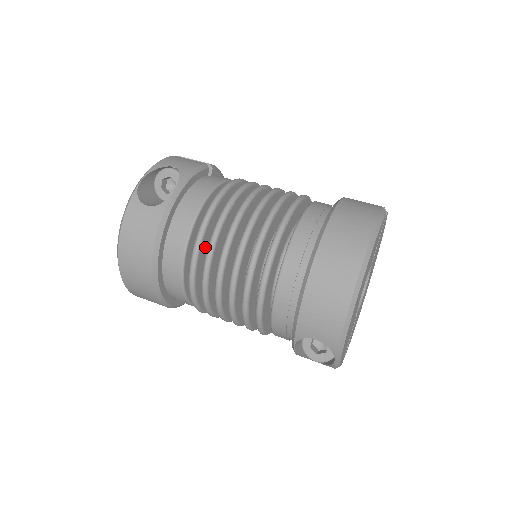
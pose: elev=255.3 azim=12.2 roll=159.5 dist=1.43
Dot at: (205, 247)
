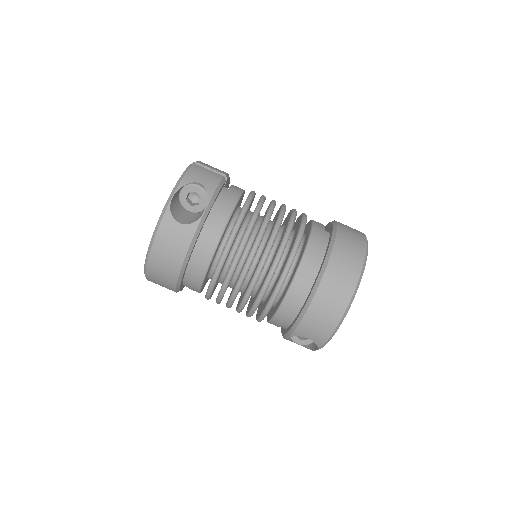
Dot at: occluded
